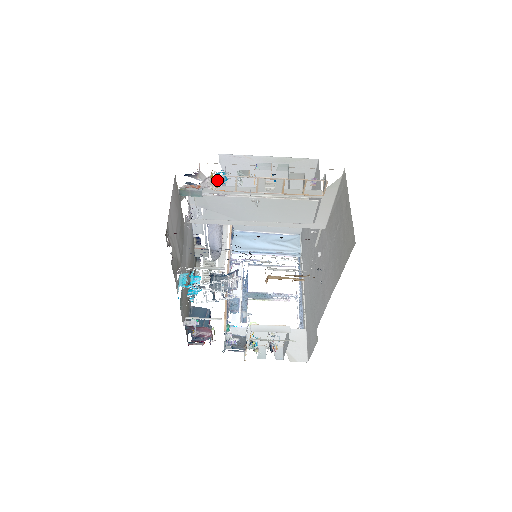
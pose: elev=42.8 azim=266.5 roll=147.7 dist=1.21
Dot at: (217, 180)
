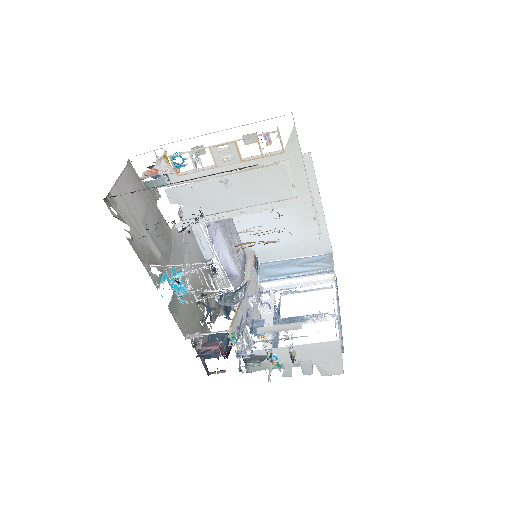
Dot at: (176, 164)
